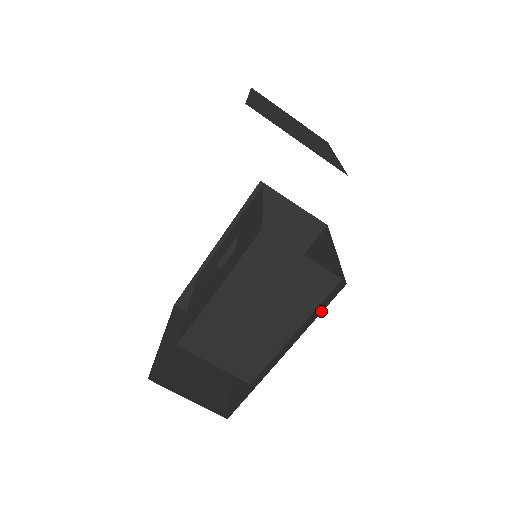
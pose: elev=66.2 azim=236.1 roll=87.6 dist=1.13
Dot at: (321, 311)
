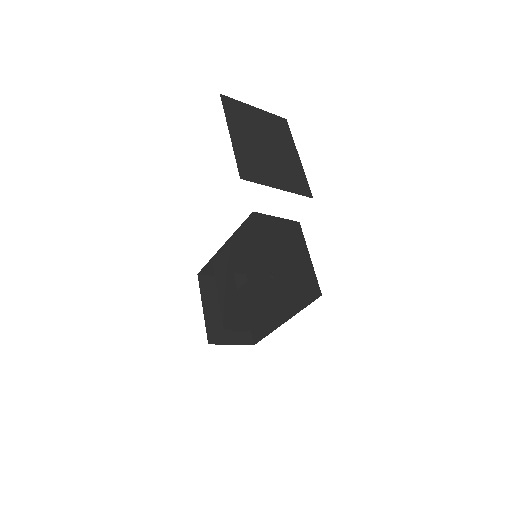
Dot at: (307, 305)
